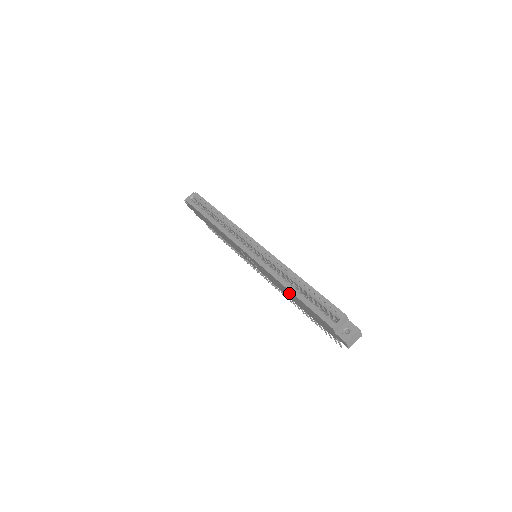
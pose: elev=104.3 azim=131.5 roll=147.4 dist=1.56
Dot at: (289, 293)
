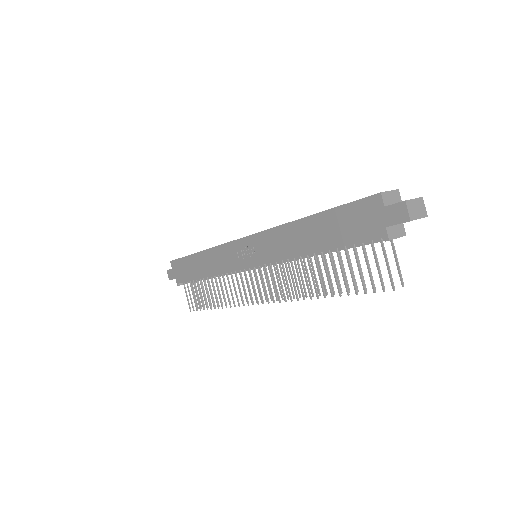
Dot at: (306, 230)
